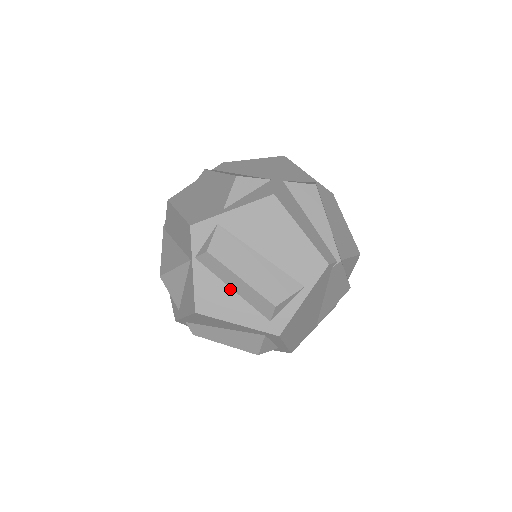
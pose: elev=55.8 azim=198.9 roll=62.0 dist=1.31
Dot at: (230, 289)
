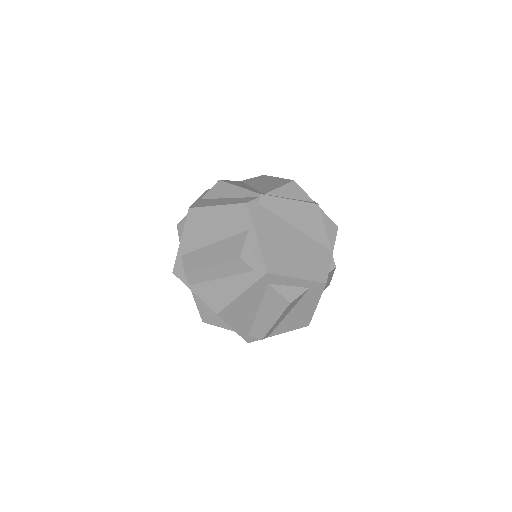
Dot at: (219, 280)
